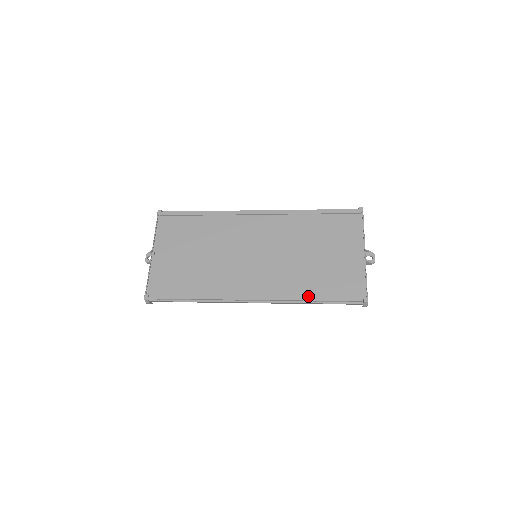
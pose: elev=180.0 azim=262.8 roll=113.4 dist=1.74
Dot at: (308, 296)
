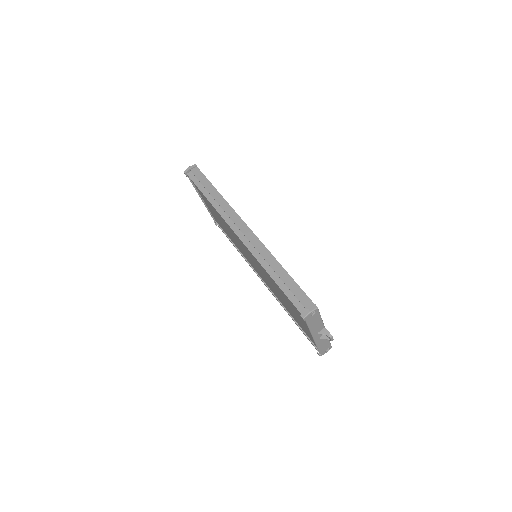
Dot at: (288, 314)
